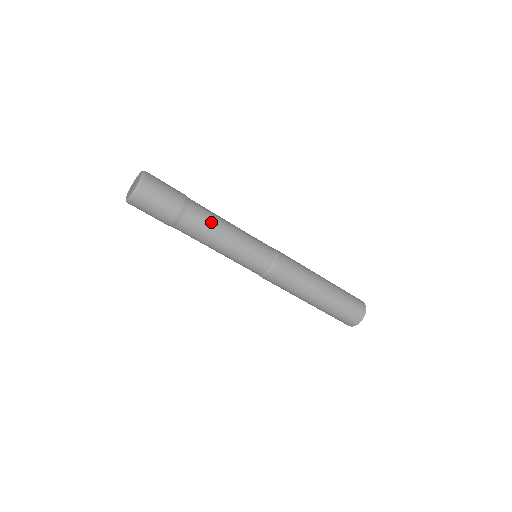
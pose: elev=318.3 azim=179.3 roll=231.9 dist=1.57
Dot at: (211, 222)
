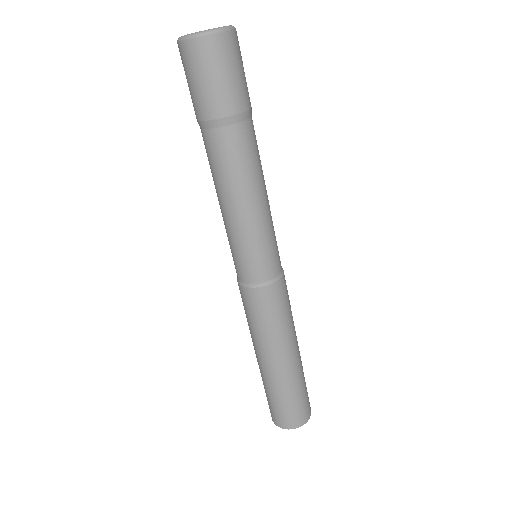
Dot at: occluded
